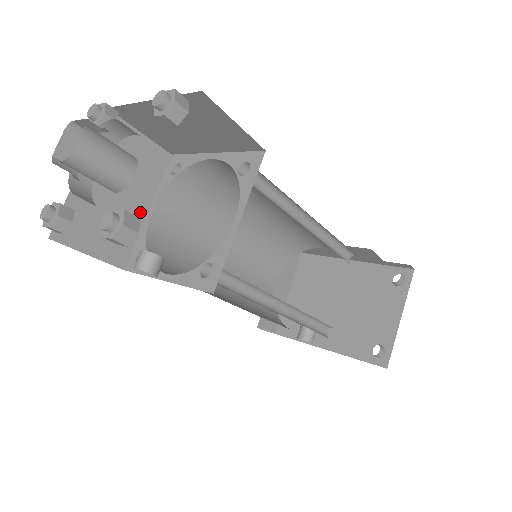
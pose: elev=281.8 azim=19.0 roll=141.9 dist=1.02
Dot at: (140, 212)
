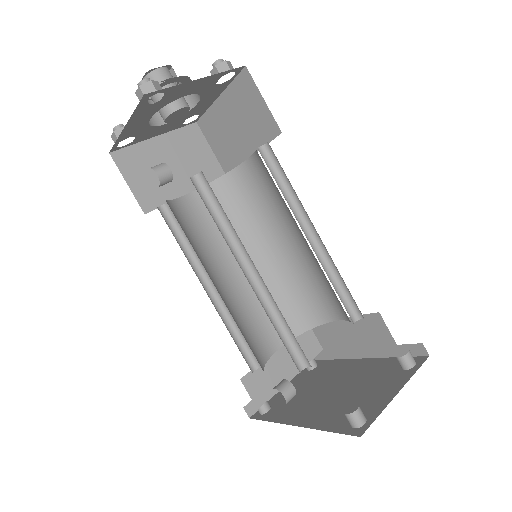
Dot at: (182, 190)
